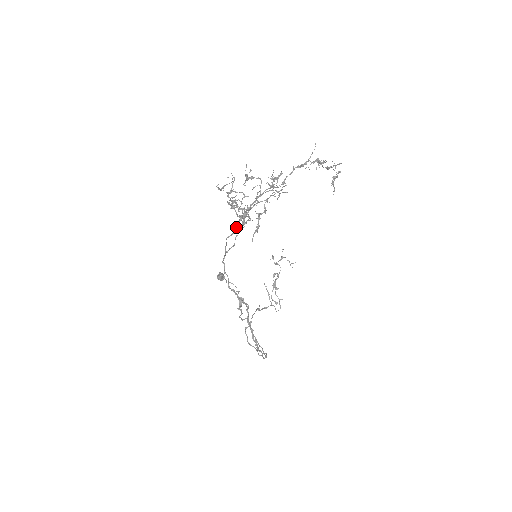
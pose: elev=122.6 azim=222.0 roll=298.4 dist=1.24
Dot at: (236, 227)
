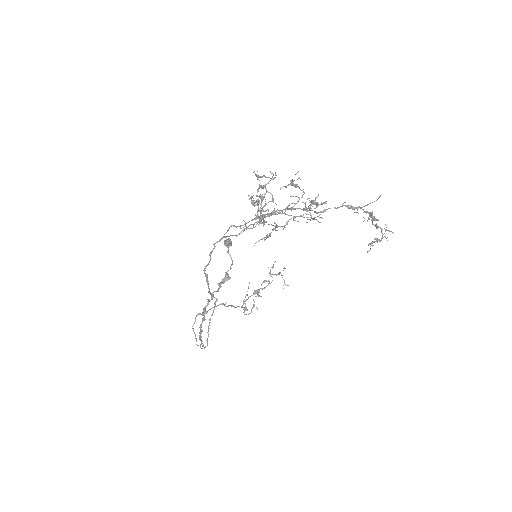
Dot at: (247, 222)
